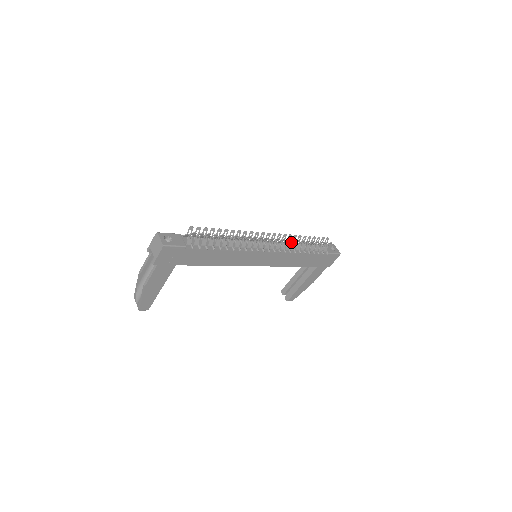
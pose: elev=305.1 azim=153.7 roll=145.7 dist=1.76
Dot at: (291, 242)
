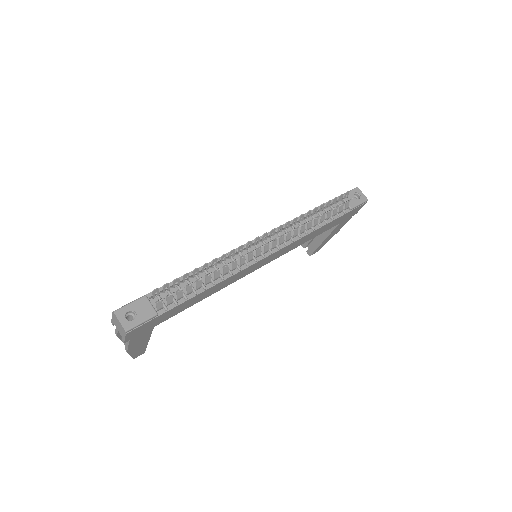
Dot at: (298, 227)
